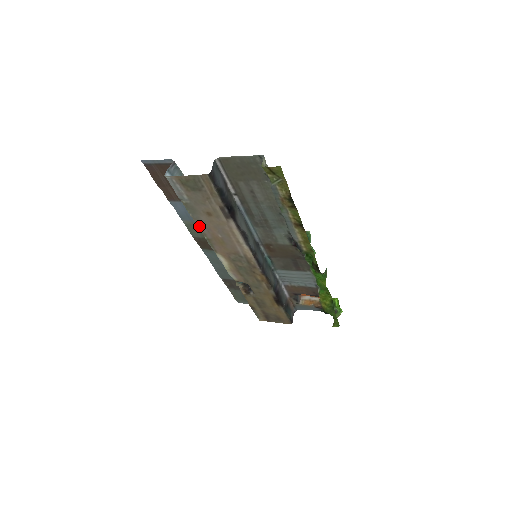
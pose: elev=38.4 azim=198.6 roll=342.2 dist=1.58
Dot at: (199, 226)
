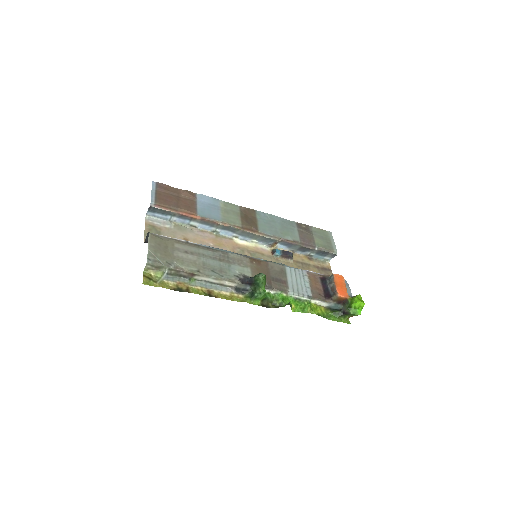
Dot at: (201, 231)
